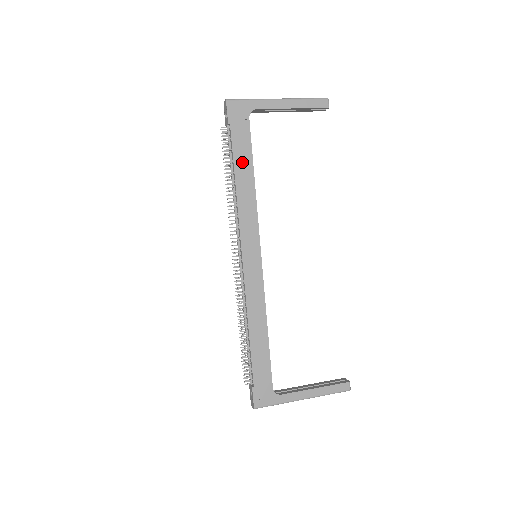
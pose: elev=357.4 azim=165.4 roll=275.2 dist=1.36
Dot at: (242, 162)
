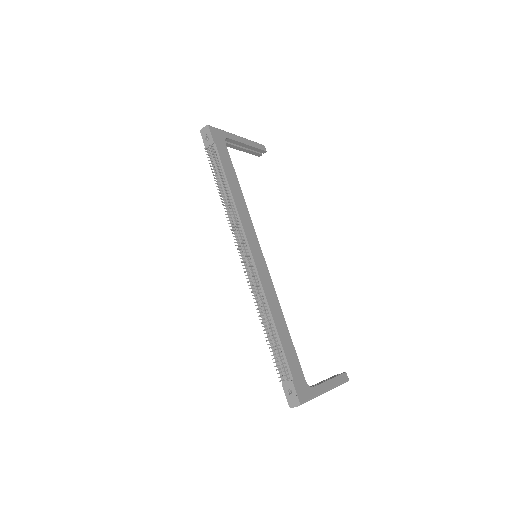
Dot at: (230, 174)
